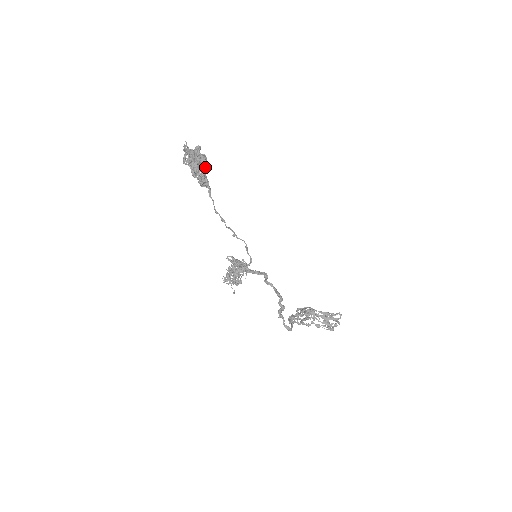
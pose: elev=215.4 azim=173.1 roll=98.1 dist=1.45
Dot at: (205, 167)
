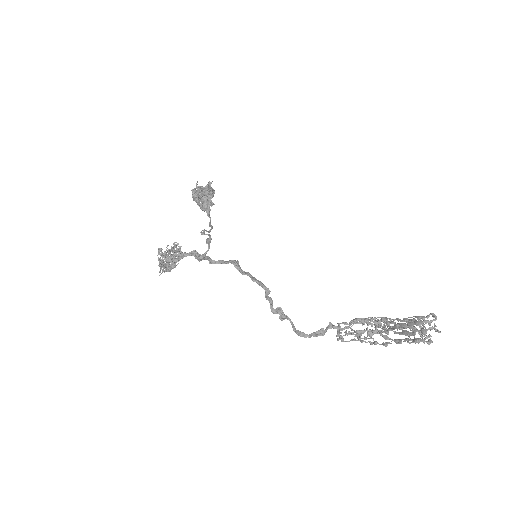
Dot at: (209, 194)
